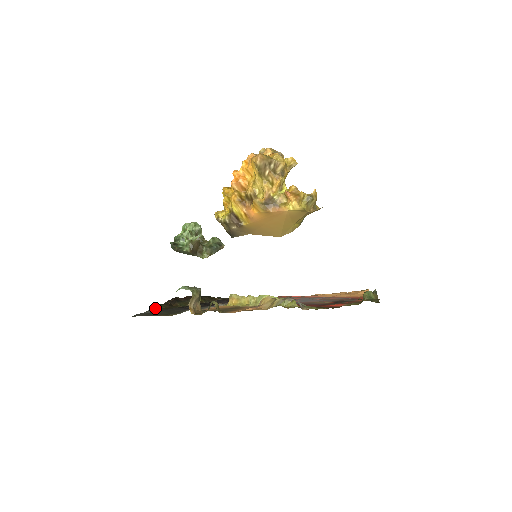
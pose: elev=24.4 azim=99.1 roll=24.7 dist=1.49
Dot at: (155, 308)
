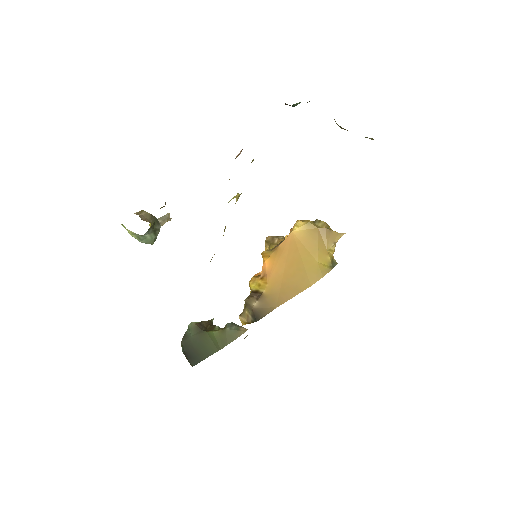
Dot at: occluded
